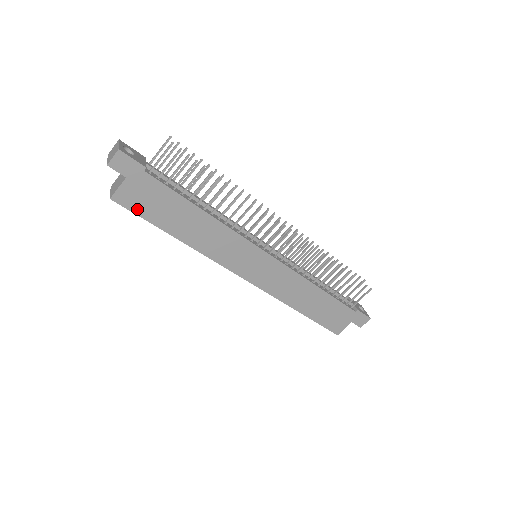
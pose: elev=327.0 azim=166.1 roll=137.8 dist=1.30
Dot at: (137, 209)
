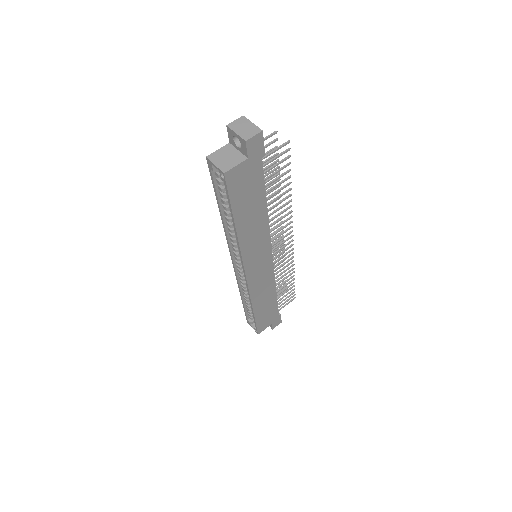
Dot at: (233, 190)
